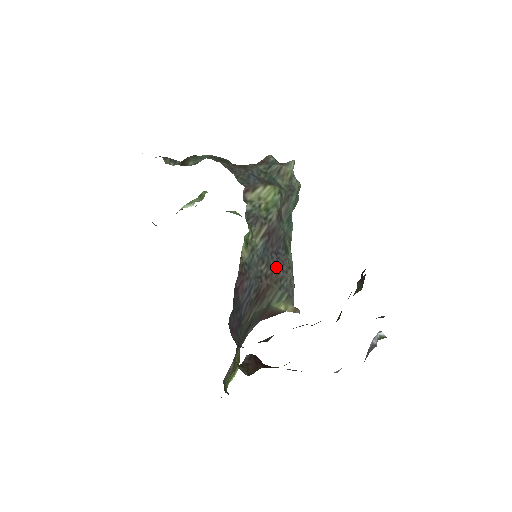
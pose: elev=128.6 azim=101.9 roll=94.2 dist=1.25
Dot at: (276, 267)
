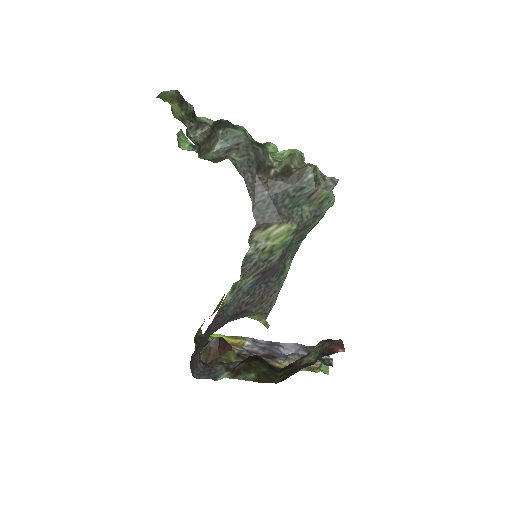
Dot at: (261, 295)
